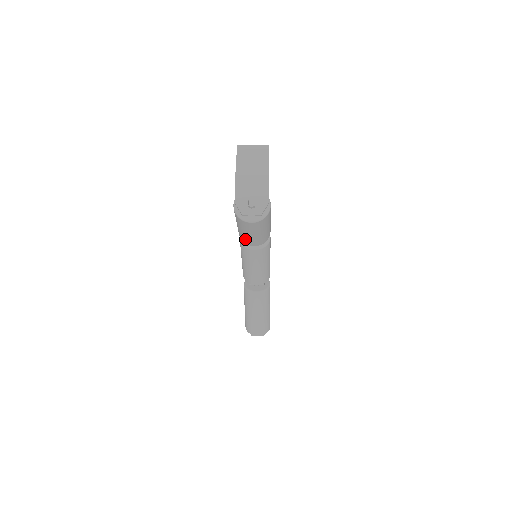
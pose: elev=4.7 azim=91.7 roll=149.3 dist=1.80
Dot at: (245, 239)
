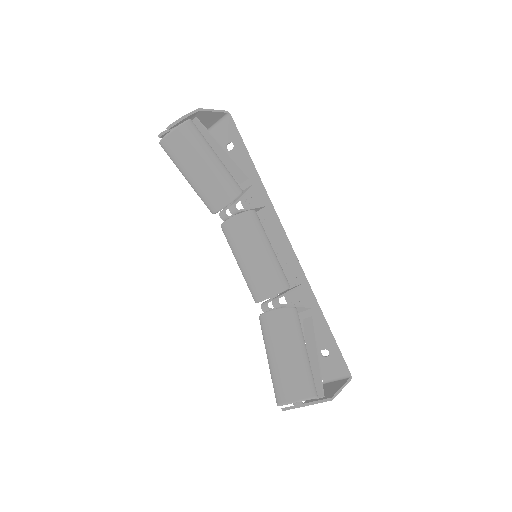
Dot at: (202, 198)
